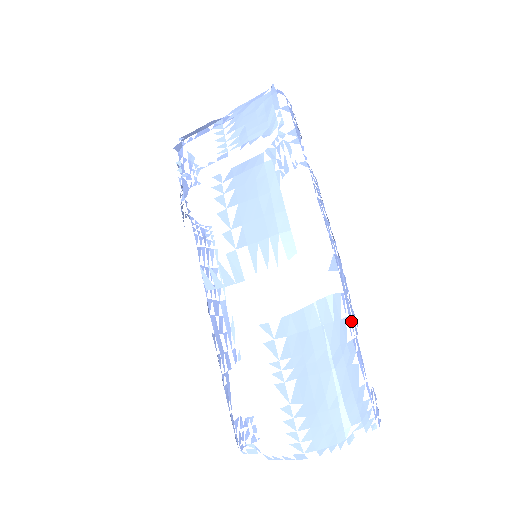
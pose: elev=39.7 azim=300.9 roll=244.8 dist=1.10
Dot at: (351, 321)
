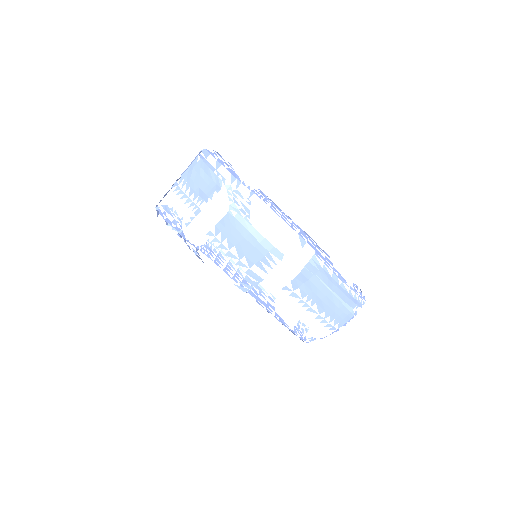
Dot at: (326, 262)
